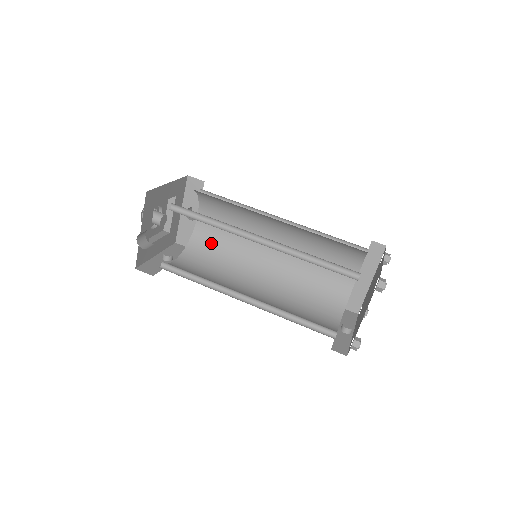
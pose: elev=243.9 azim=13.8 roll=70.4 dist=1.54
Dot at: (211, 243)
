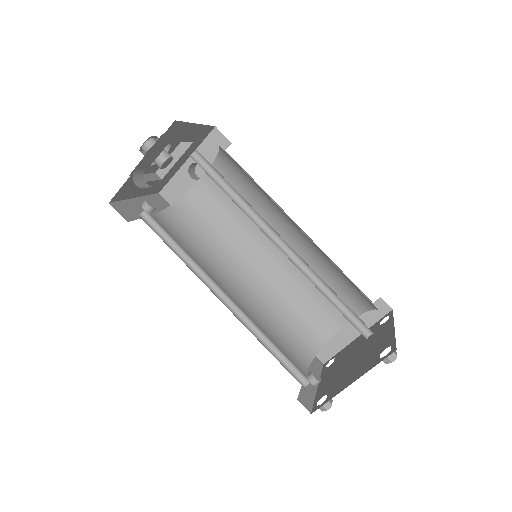
Dot at: (203, 214)
